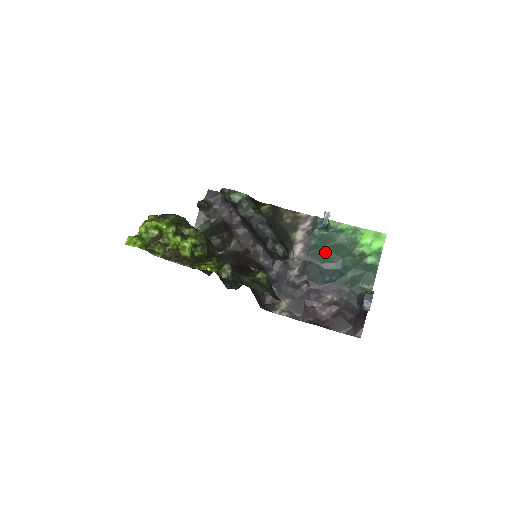
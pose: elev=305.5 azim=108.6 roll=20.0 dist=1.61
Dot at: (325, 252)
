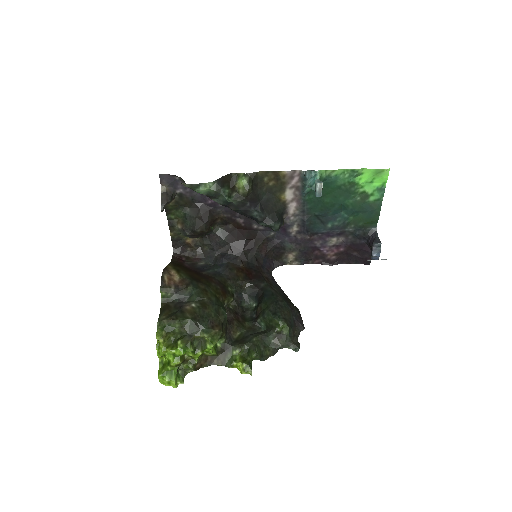
Dot at: (322, 203)
